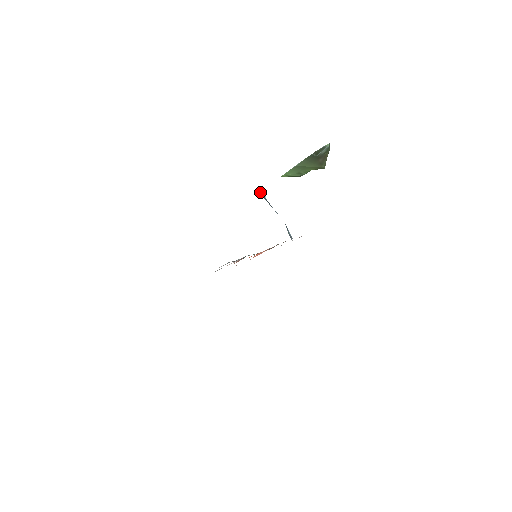
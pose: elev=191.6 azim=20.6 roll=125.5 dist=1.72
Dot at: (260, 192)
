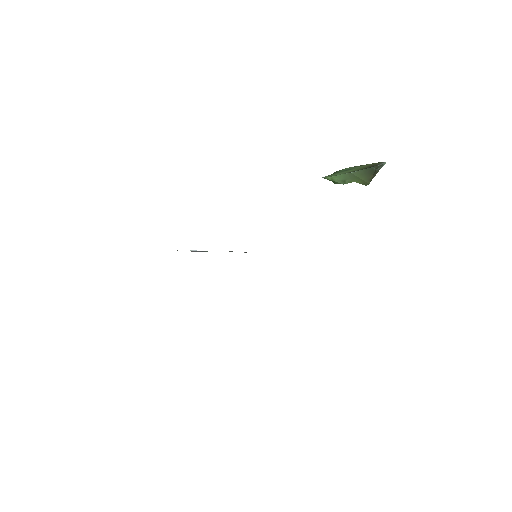
Dot at: occluded
